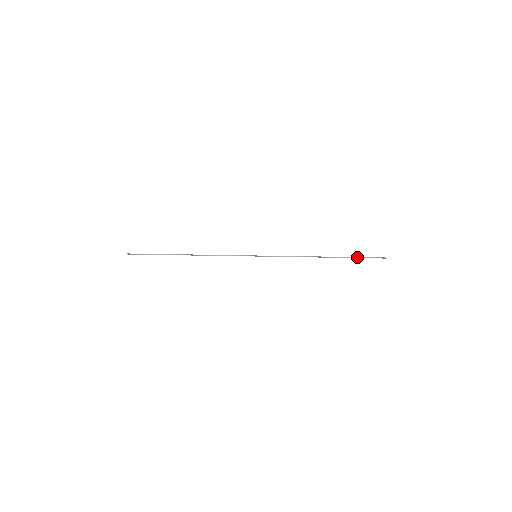
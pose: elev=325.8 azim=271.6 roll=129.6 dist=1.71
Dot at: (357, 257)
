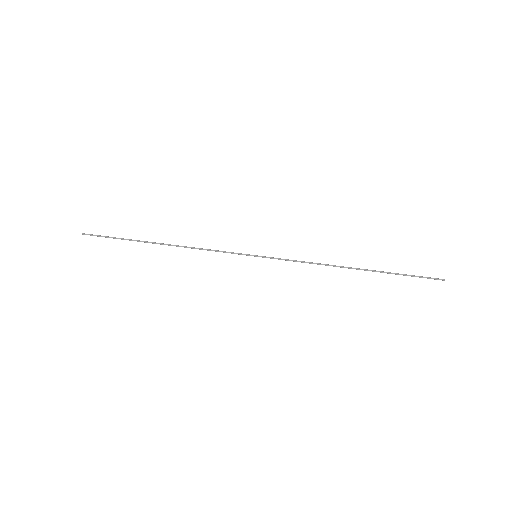
Dot at: occluded
